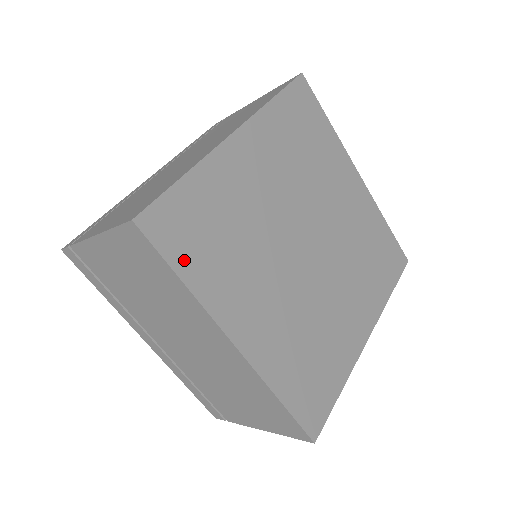
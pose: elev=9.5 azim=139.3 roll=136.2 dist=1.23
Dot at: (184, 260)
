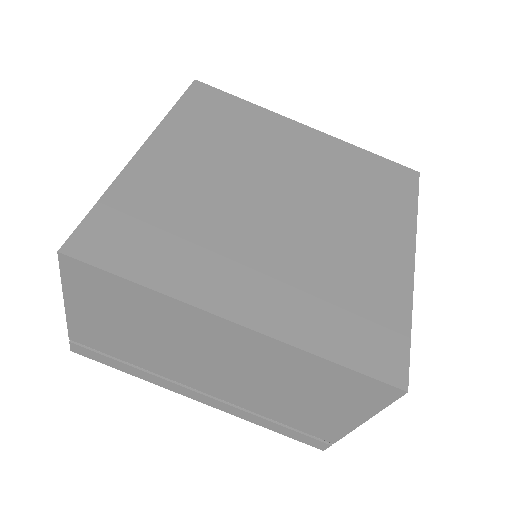
Dot at: (132, 265)
